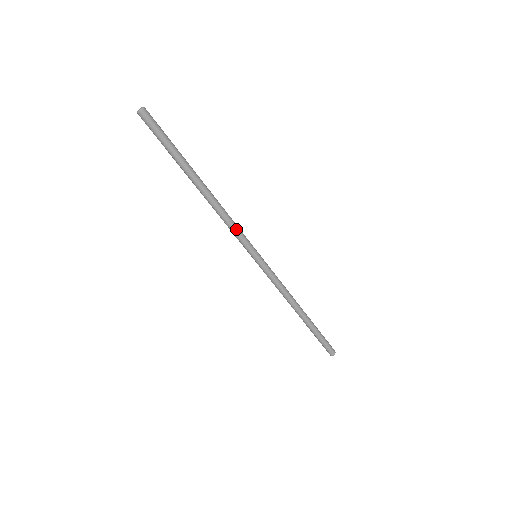
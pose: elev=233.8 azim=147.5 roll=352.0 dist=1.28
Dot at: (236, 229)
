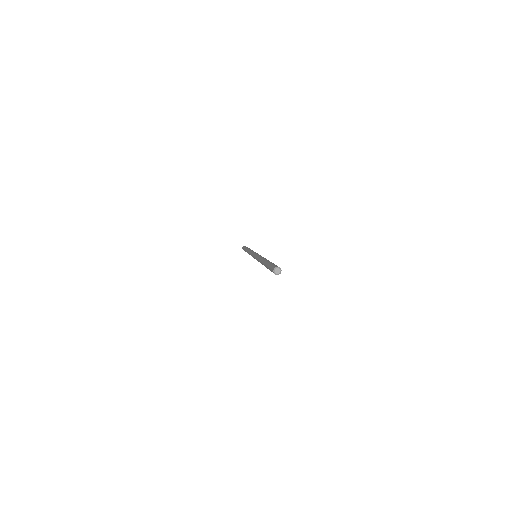
Dot at: occluded
